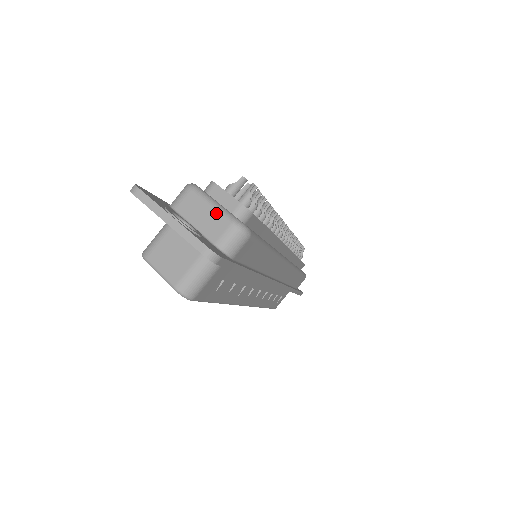
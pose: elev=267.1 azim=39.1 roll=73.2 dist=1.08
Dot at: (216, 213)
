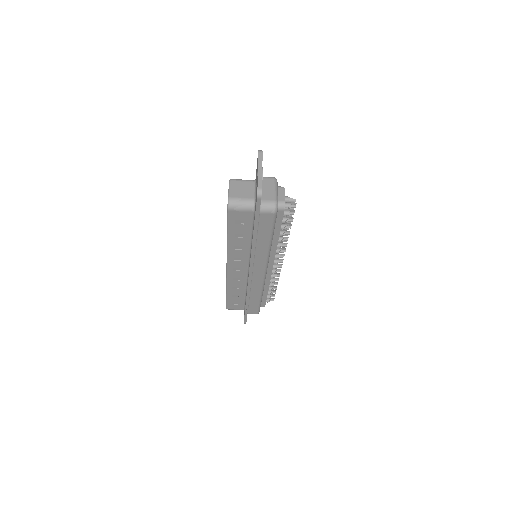
Dot at: (274, 193)
